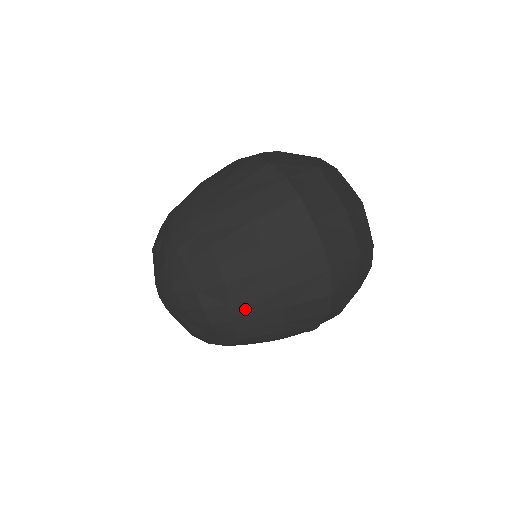
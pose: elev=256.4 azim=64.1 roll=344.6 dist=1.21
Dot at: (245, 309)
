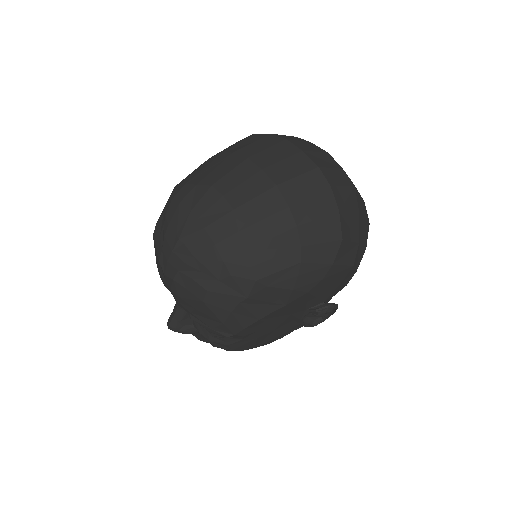
Dot at: (257, 234)
